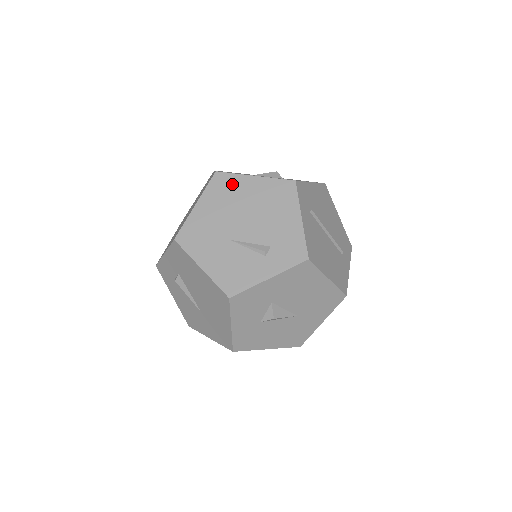
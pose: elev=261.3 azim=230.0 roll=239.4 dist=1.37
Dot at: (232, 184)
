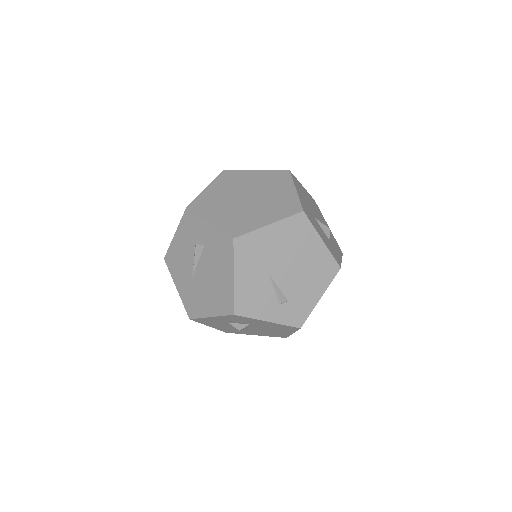
Dot at: (305, 232)
